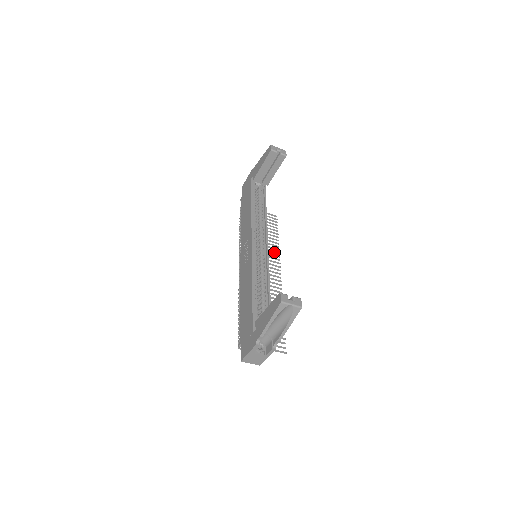
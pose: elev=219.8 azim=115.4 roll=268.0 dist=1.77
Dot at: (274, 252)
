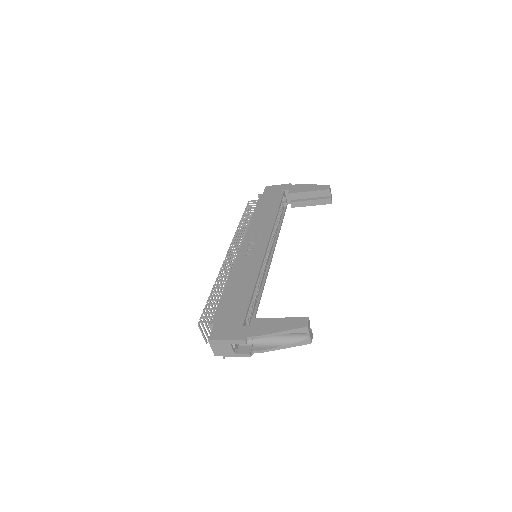
Dot at: occluded
